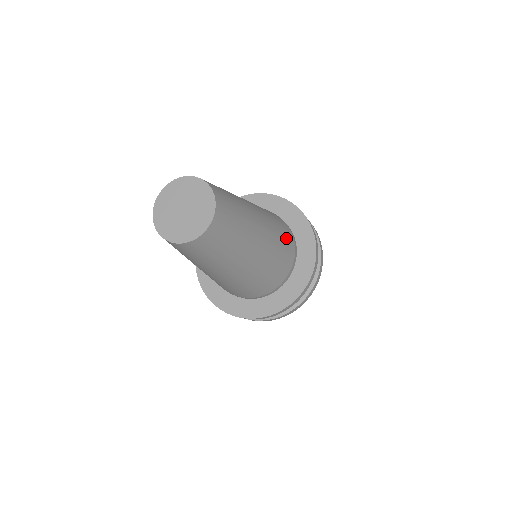
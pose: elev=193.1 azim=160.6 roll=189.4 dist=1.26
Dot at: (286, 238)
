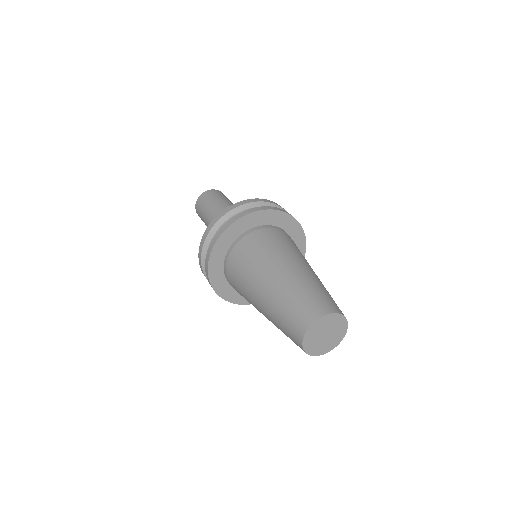
Dot at: (295, 245)
